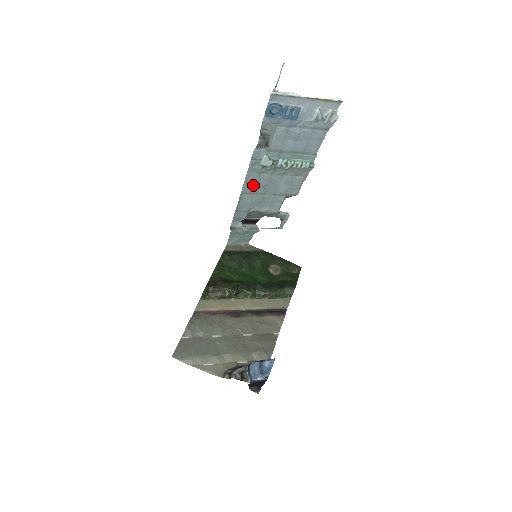
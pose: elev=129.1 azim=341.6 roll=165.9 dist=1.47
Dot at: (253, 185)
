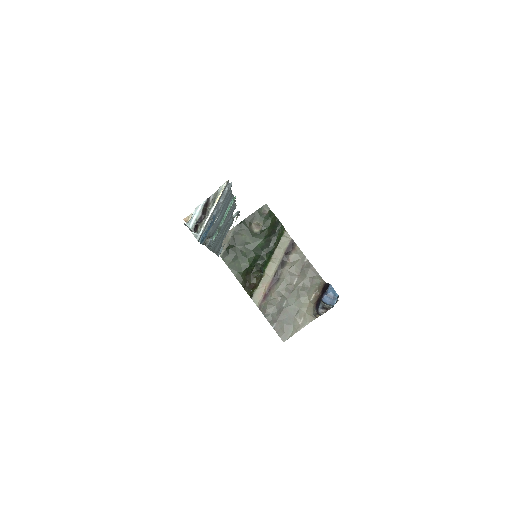
Dot at: (216, 244)
